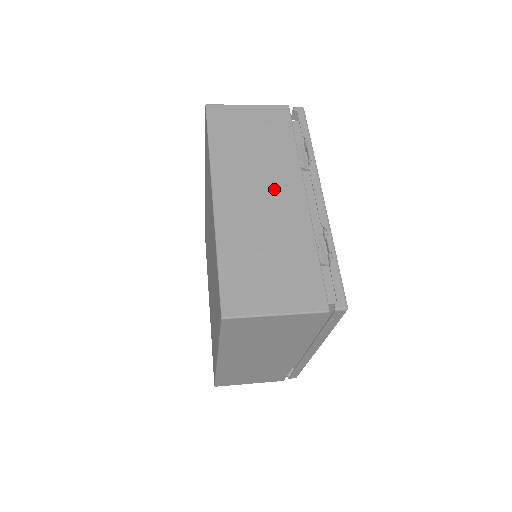
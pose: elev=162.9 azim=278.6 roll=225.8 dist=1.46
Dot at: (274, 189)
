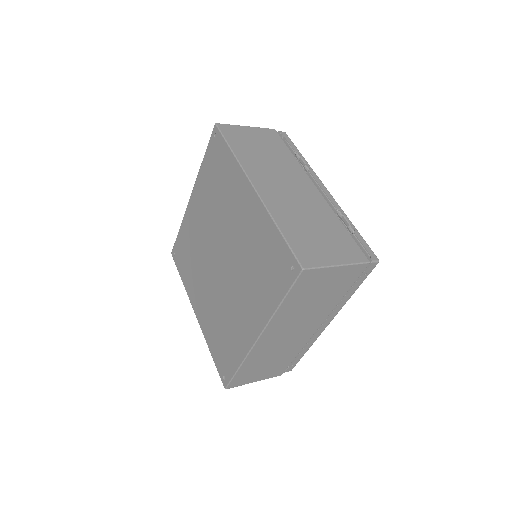
Dot at: (294, 183)
